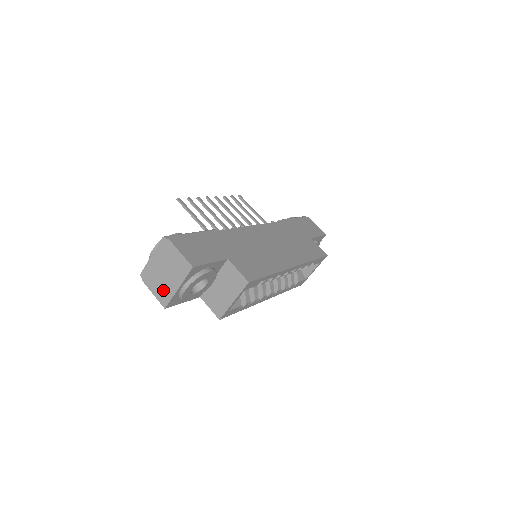
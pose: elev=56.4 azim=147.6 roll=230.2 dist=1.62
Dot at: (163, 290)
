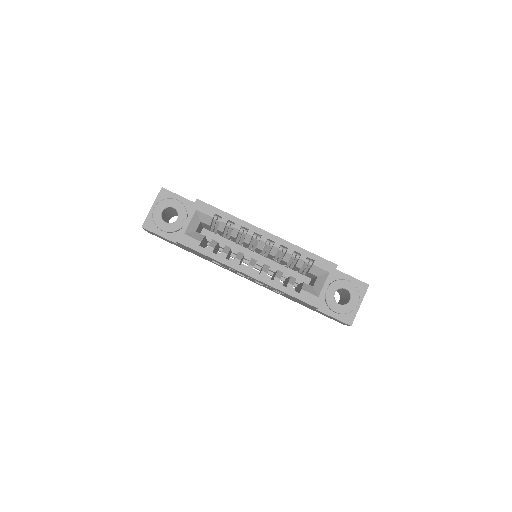
Dot at: occluded
